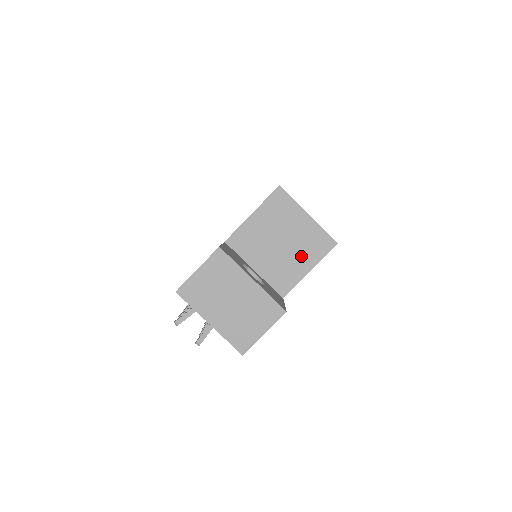
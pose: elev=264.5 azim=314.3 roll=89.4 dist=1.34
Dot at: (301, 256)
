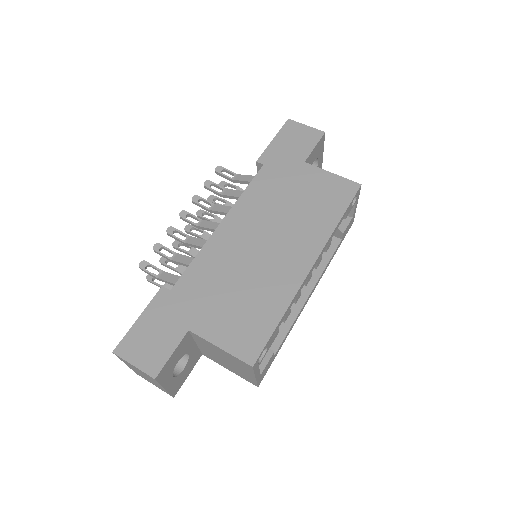
Dot at: (231, 368)
